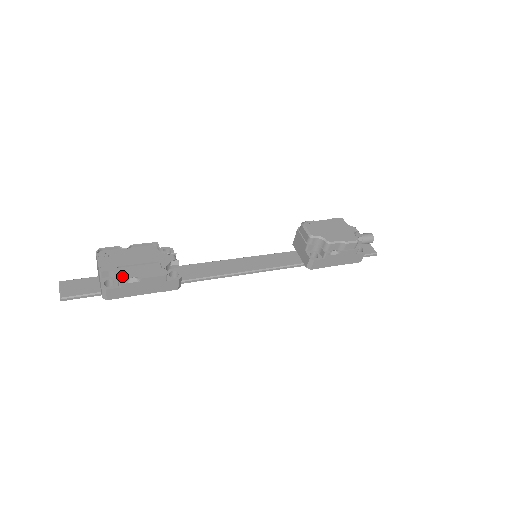
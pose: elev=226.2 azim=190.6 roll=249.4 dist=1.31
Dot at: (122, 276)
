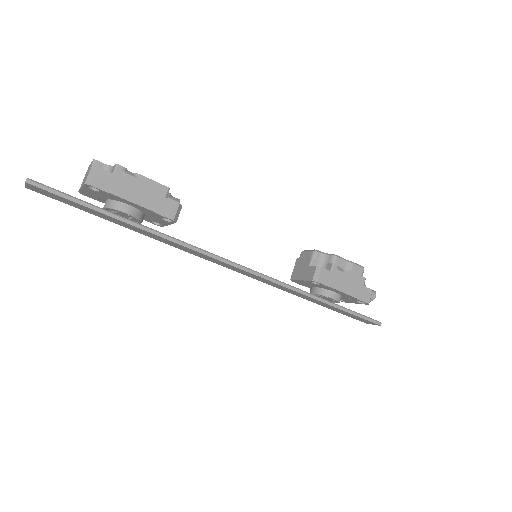
Dot at: occluded
